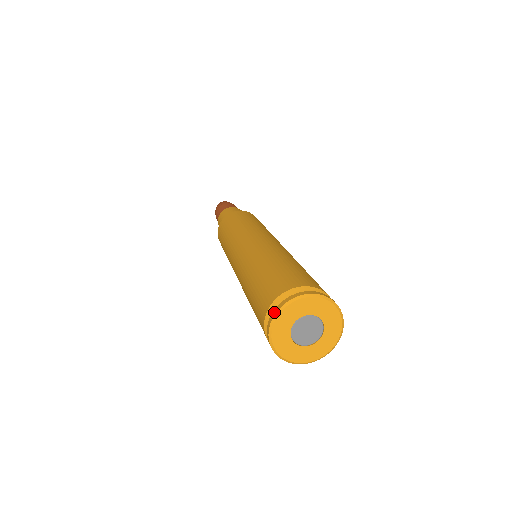
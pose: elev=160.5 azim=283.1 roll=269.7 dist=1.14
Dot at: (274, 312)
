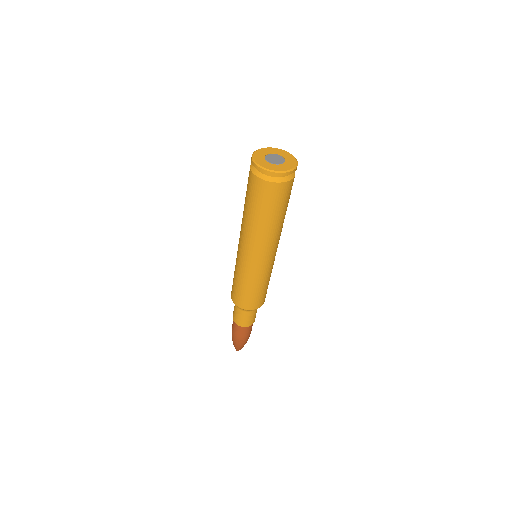
Dot at: (253, 153)
